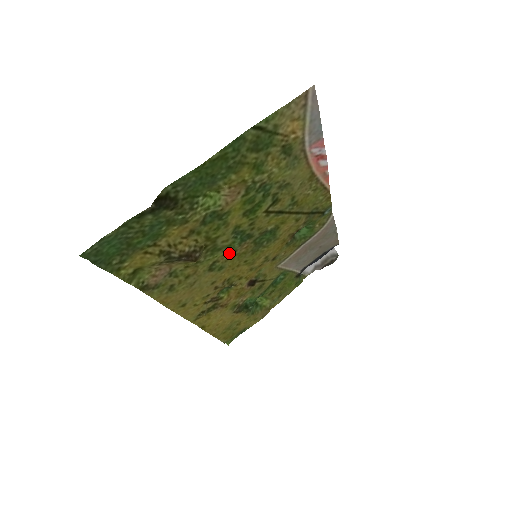
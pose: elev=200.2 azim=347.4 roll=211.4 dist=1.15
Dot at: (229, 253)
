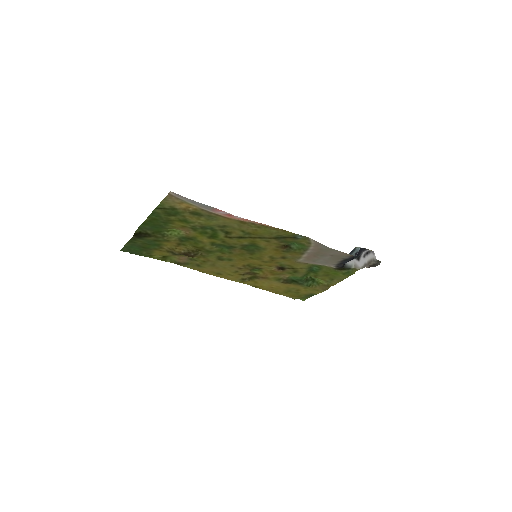
Dot at: (227, 253)
